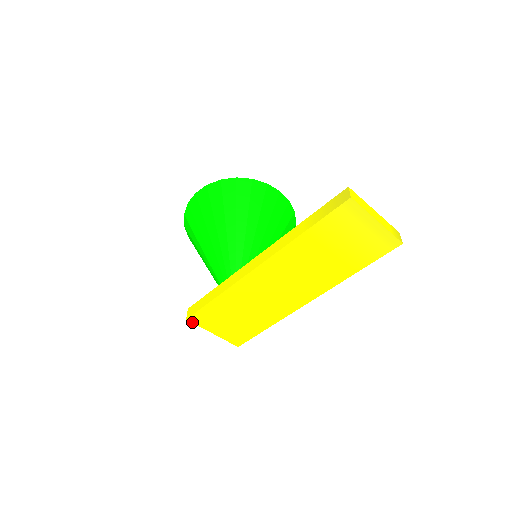
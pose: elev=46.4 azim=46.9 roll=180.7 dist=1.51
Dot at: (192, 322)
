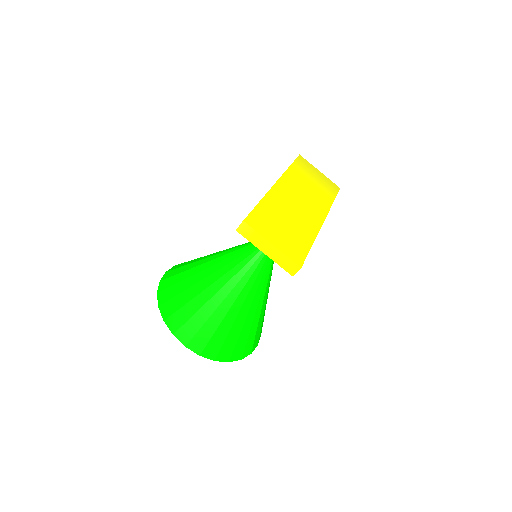
Dot at: (249, 225)
